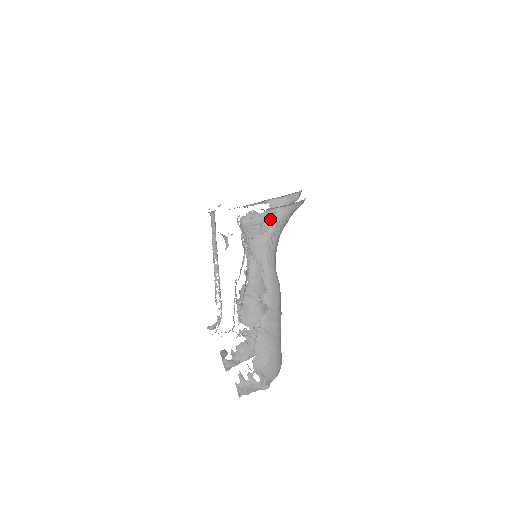
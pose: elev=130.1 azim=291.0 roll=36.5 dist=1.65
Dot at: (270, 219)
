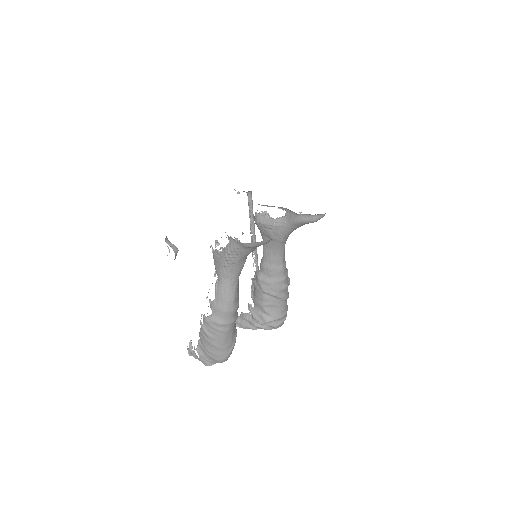
Dot at: (280, 228)
